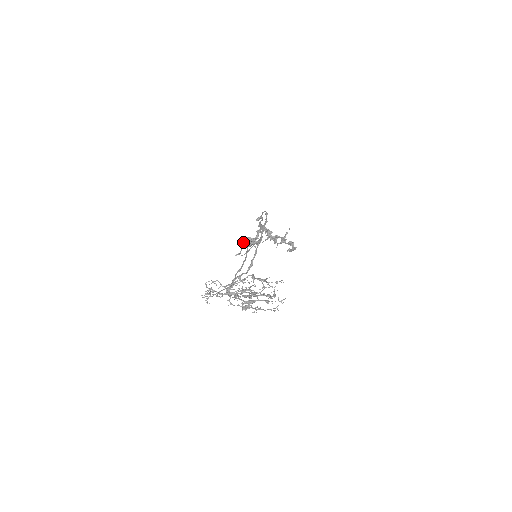
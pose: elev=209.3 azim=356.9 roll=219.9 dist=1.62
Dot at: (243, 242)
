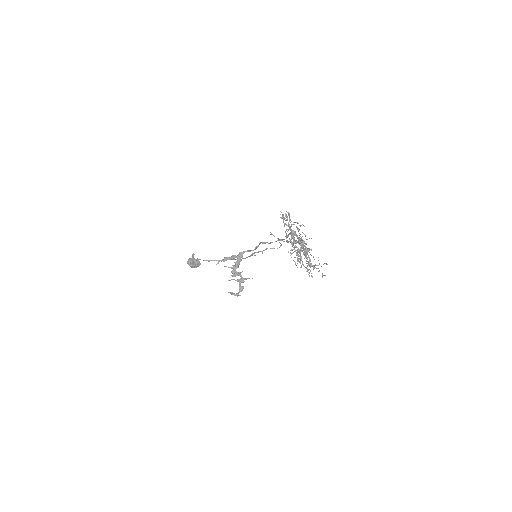
Dot at: (191, 258)
